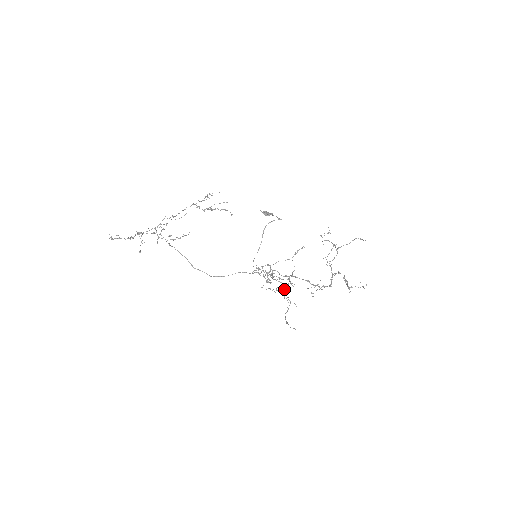
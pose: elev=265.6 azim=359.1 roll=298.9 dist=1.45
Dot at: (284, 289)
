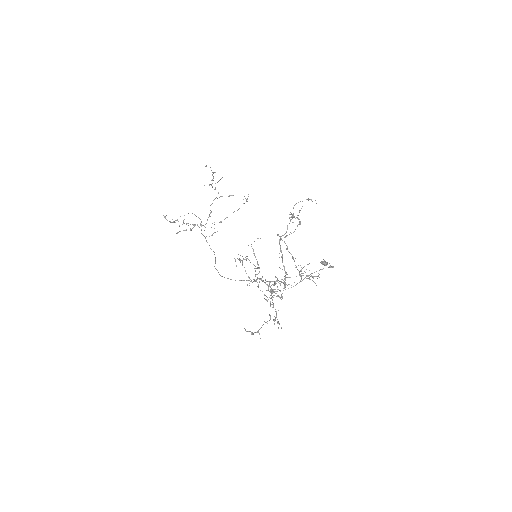
Dot at: occluded
